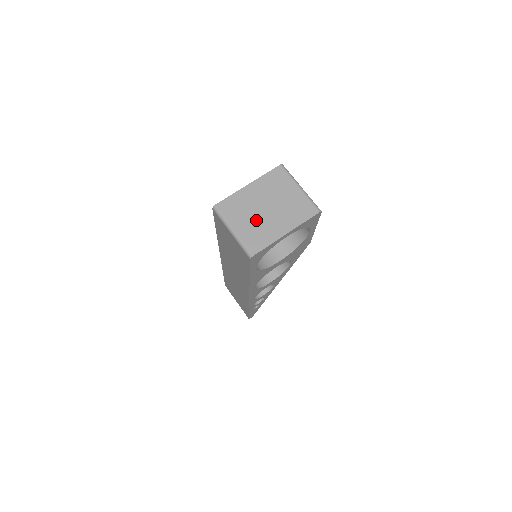
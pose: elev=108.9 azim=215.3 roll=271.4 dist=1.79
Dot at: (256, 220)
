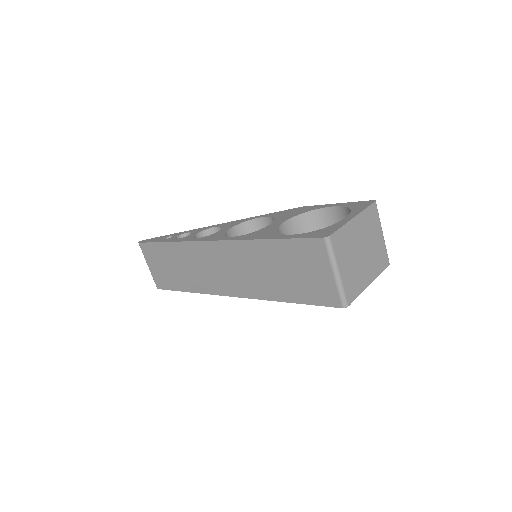
Dot at: (355, 264)
